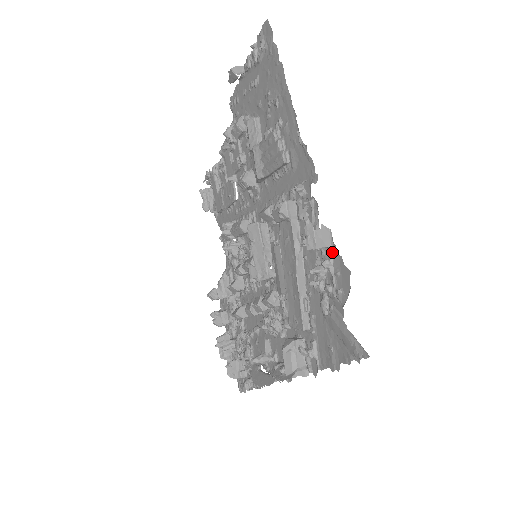
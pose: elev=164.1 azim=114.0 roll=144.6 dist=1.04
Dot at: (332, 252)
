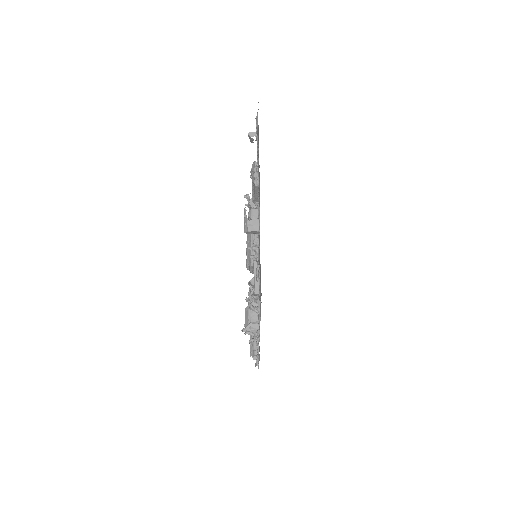
Dot at: (259, 234)
